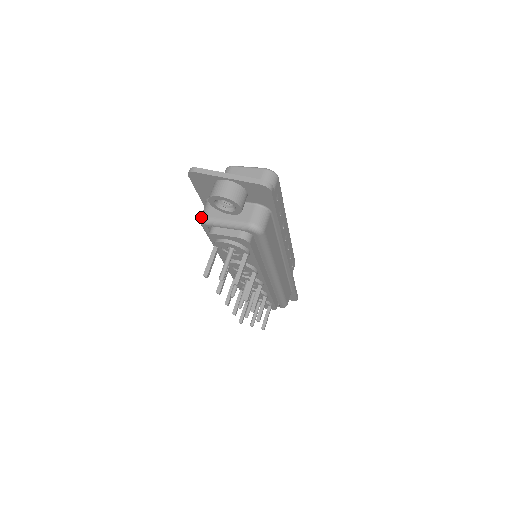
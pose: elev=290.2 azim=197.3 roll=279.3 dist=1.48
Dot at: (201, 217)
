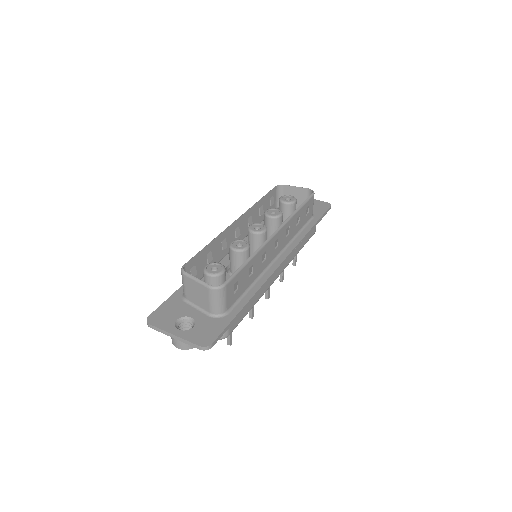
Dot at: occluded
